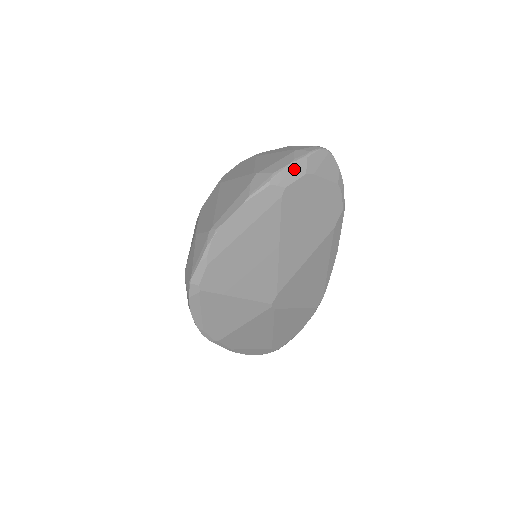
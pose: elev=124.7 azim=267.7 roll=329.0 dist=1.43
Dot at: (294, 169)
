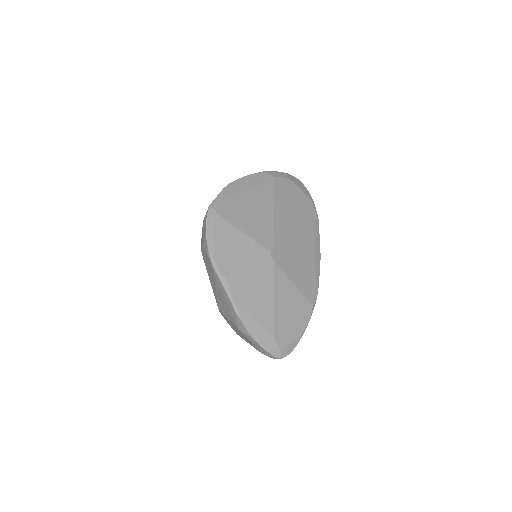
Dot at: (279, 174)
